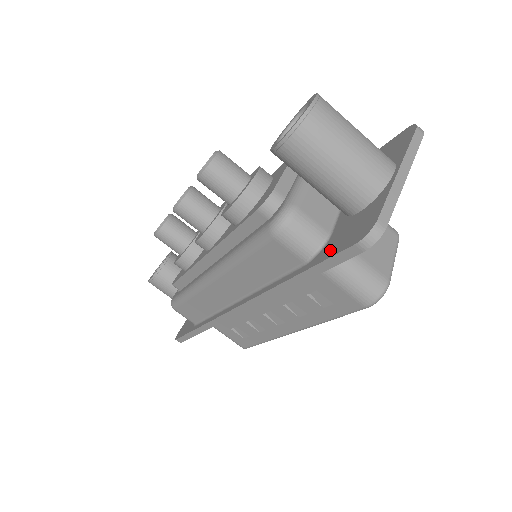
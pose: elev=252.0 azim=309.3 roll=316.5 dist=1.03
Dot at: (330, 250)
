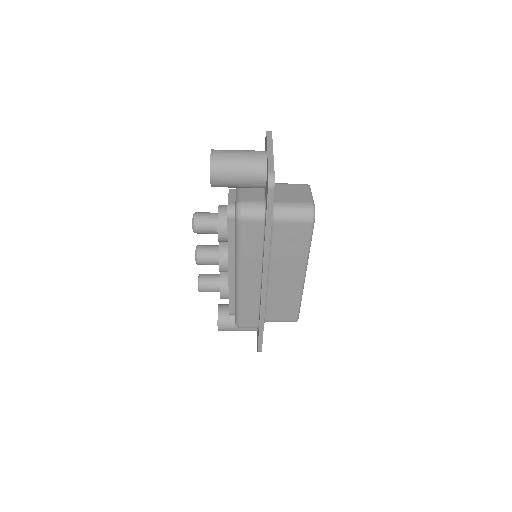
Dot at: (266, 204)
